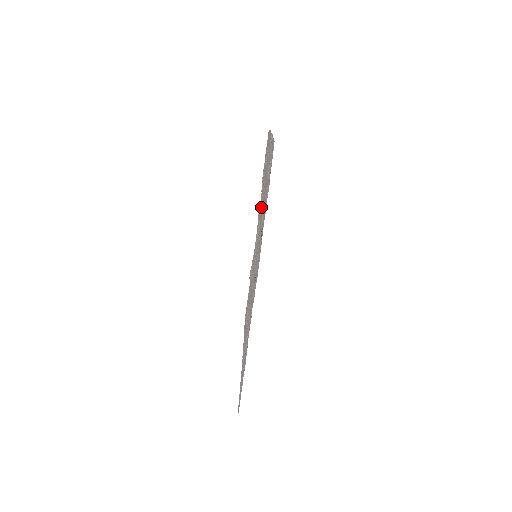
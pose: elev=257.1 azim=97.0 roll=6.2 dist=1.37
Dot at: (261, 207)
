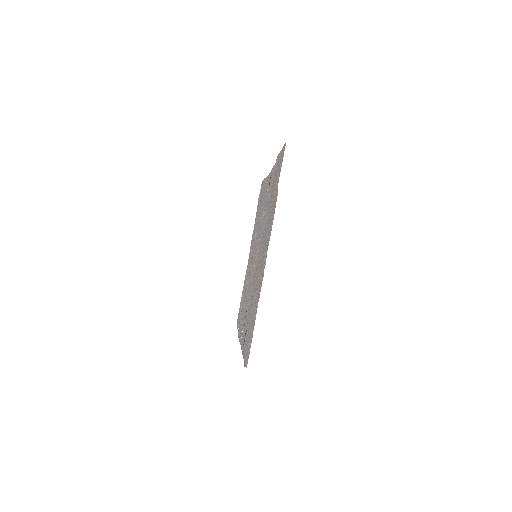
Dot at: (264, 226)
